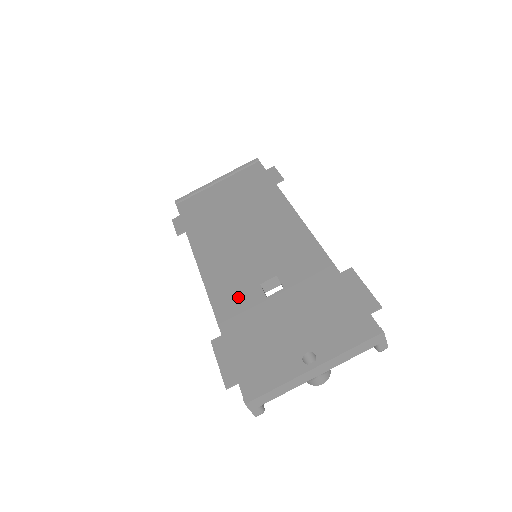
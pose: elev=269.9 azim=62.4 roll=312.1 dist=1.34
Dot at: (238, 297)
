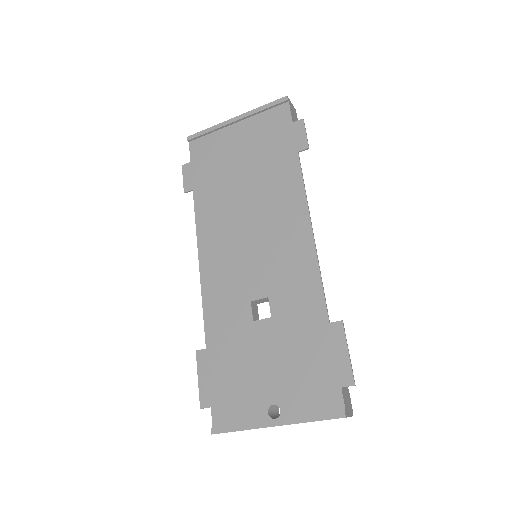
Dot at: (228, 309)
